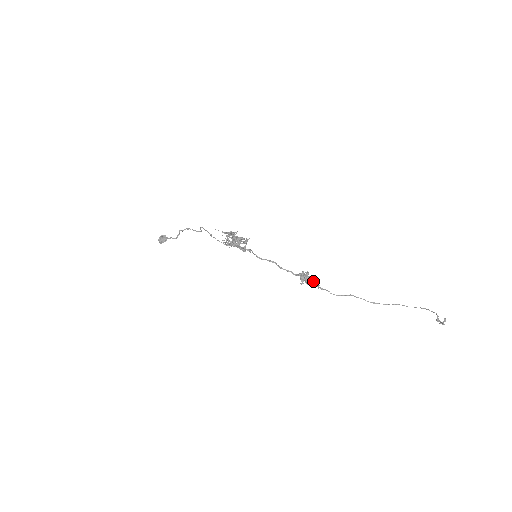
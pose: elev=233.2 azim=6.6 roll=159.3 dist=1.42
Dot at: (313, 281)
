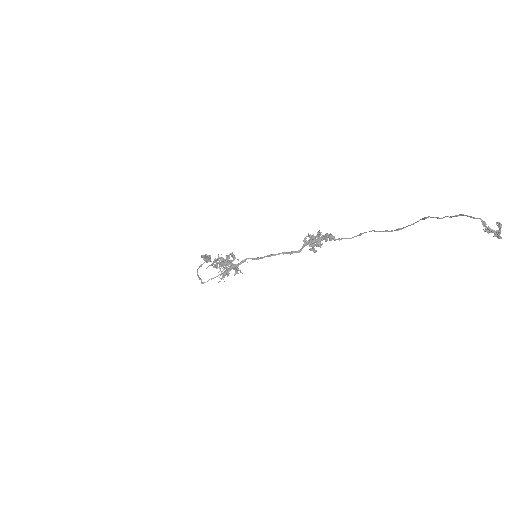
Dot at: occluded
